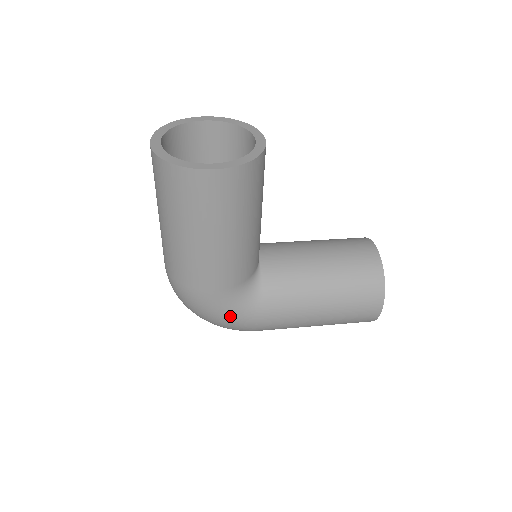
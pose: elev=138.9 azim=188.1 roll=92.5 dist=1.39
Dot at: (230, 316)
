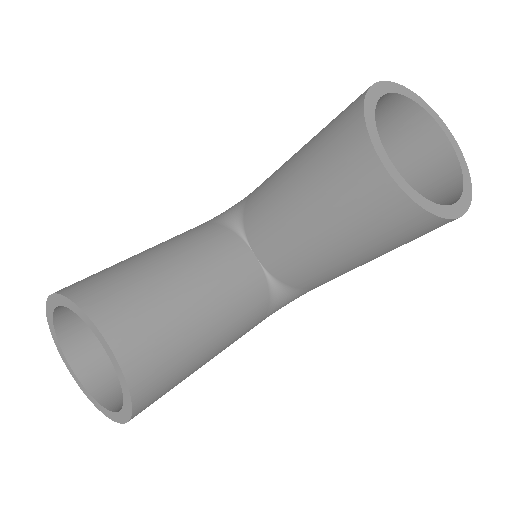
Dot at: occluded
